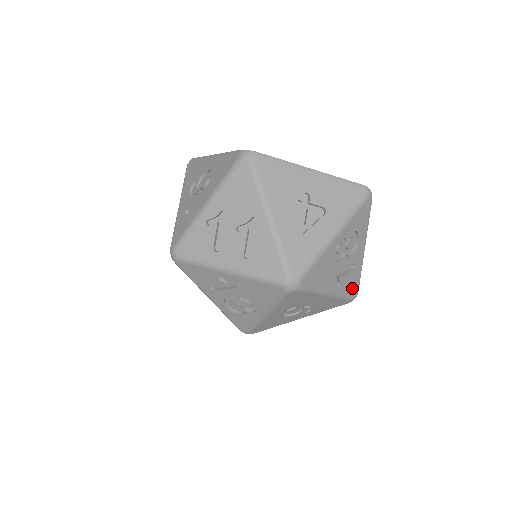
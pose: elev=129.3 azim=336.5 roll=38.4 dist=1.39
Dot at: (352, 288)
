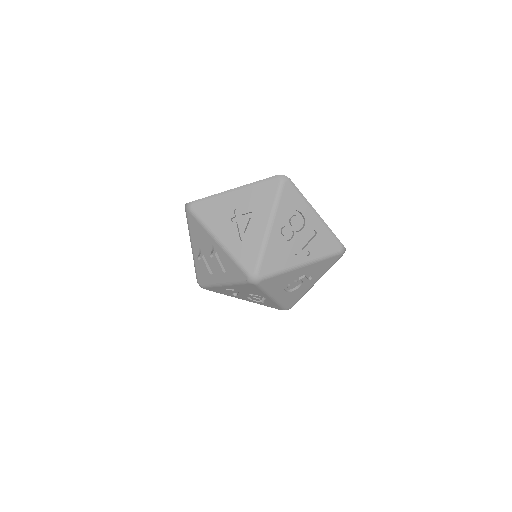
Dot at: (330, 246)
